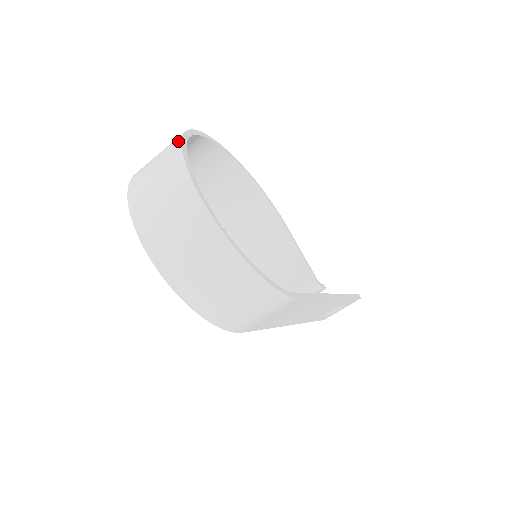
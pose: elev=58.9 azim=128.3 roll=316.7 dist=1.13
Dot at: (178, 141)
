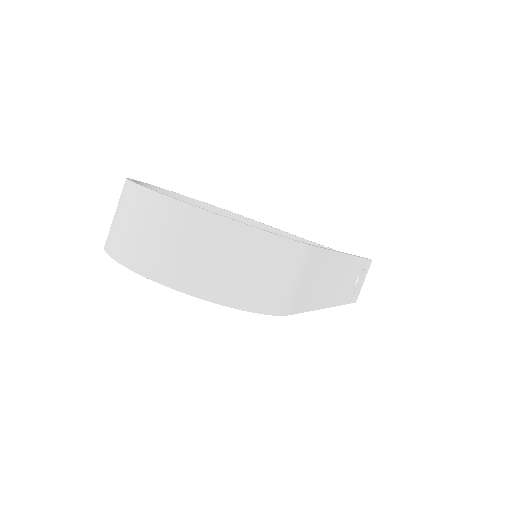
Dot at: (125, 183)
